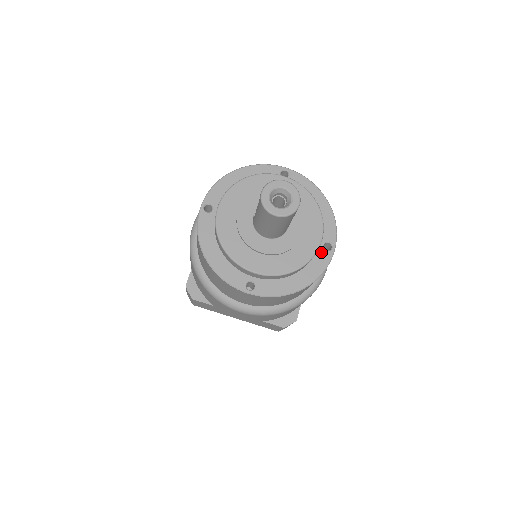
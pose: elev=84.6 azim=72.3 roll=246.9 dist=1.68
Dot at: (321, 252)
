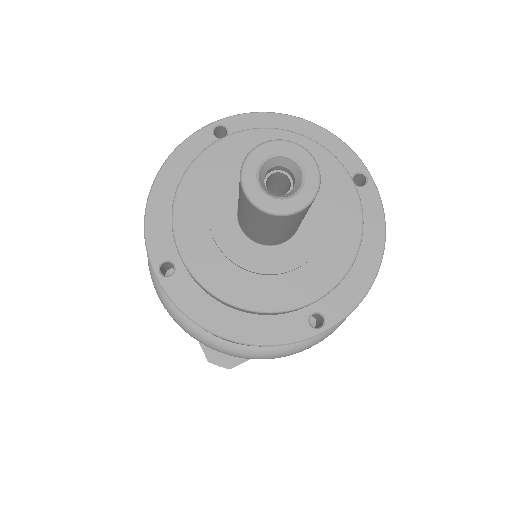
Dot at: (300, 318)
